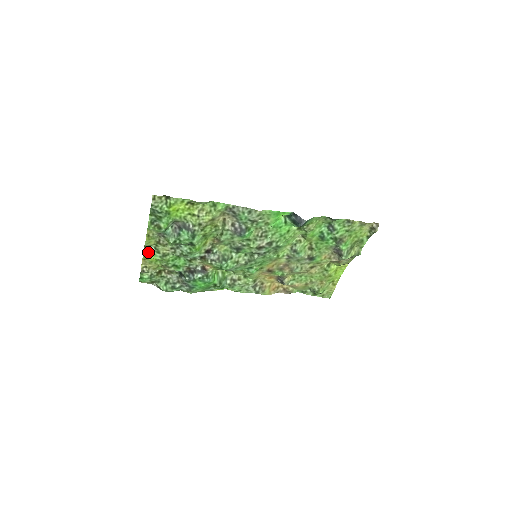
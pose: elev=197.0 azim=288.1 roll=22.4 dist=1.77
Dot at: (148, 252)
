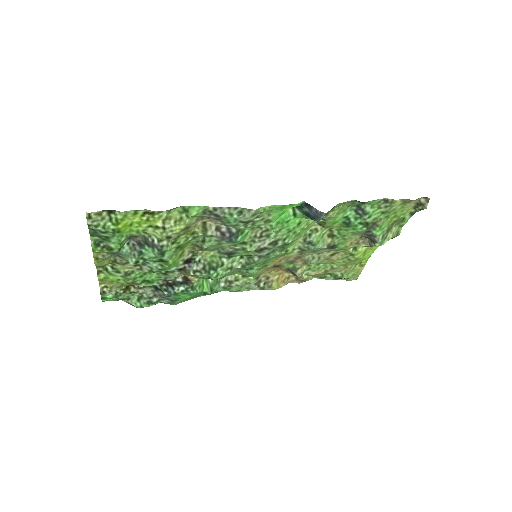
Dot at: (104, 272)
